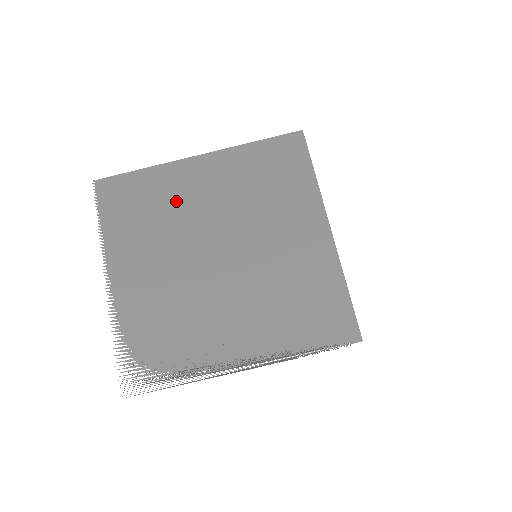
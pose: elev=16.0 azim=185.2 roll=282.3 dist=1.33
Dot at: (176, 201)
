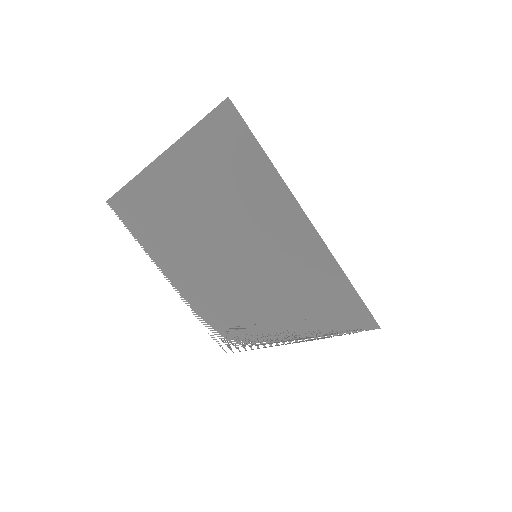
Dot at: (169, 211)
